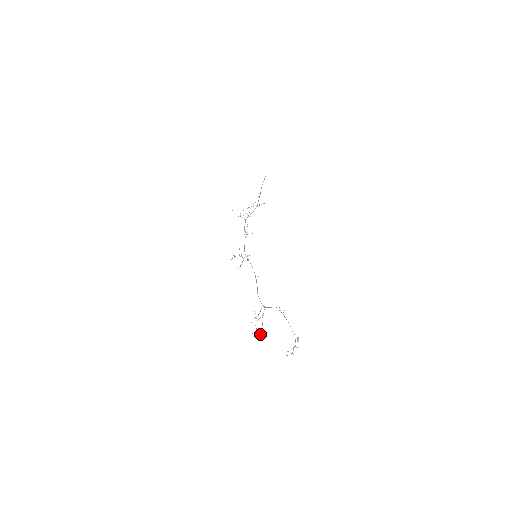
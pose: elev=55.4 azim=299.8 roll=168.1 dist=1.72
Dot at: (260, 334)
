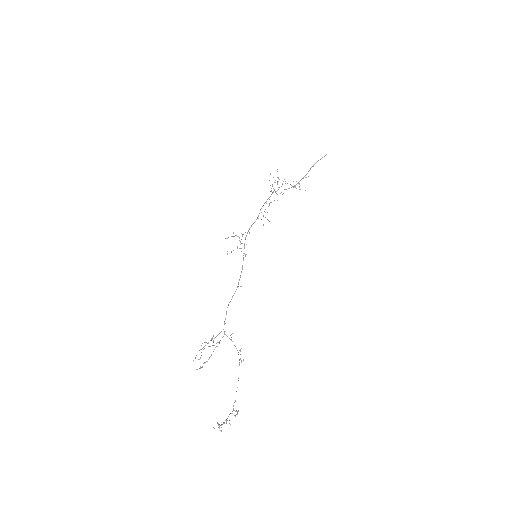
Dot at: (200, 368)
